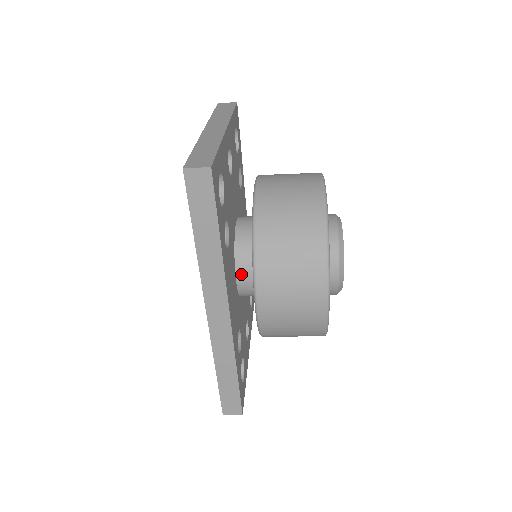
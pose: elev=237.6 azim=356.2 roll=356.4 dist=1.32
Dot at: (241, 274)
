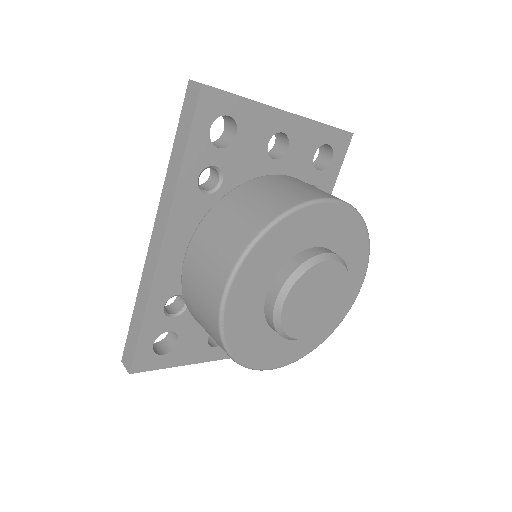
Dot at: occluded
